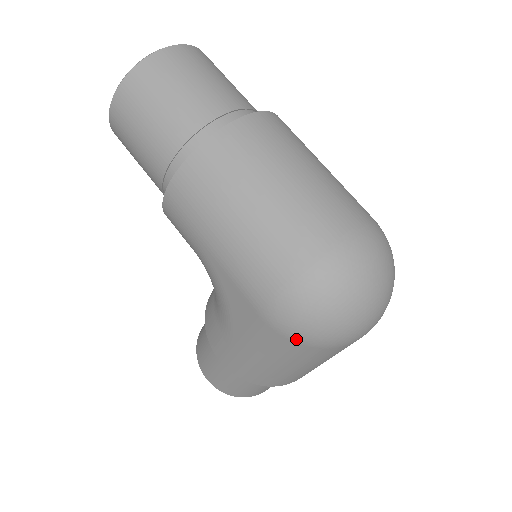
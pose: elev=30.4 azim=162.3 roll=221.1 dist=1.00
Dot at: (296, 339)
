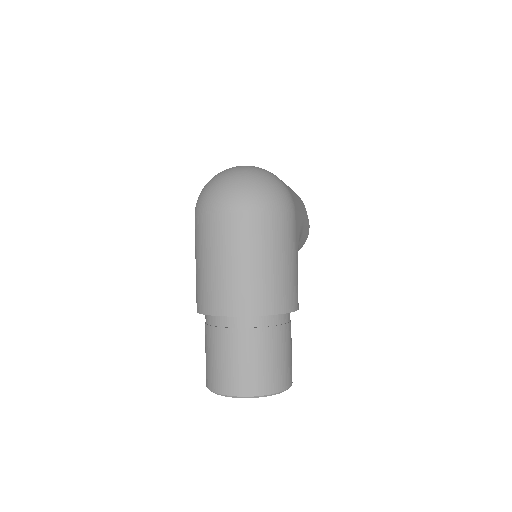
Dot at: (196, 213)
